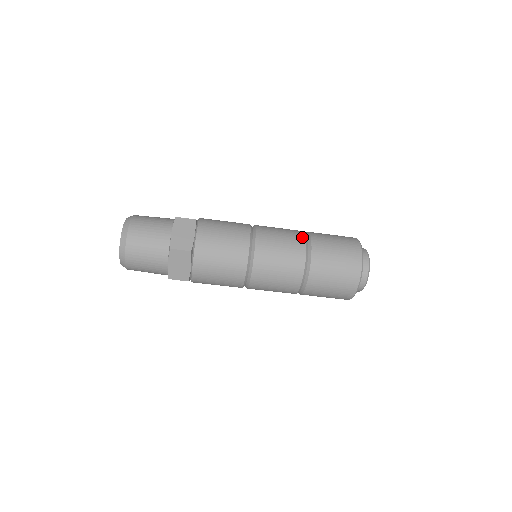
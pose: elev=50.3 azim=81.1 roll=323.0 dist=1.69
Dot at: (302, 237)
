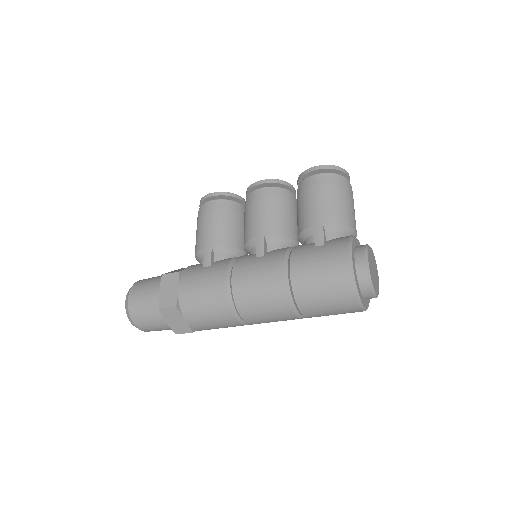
Dot at: (283, 296)
